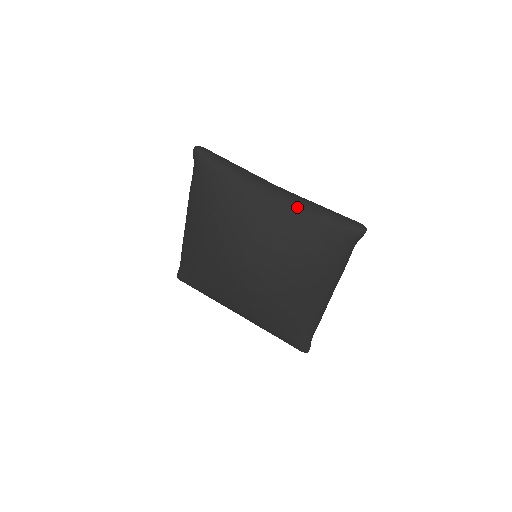
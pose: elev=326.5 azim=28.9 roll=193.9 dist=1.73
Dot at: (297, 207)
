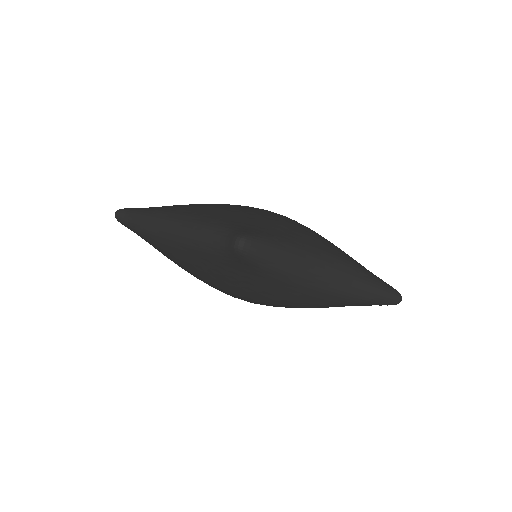
Dot at: (350, 296)
